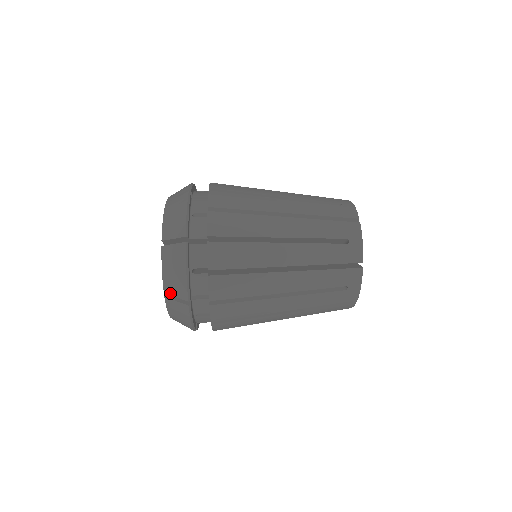
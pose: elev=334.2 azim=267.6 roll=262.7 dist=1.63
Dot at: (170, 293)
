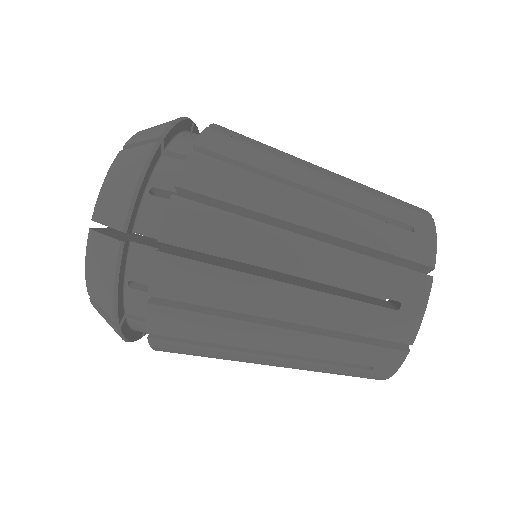
Dot at: occluded
